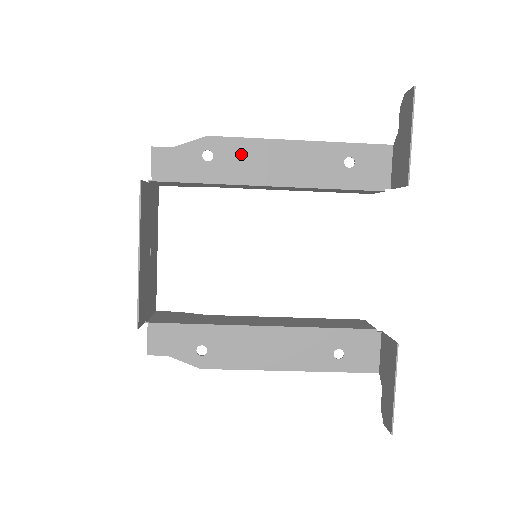
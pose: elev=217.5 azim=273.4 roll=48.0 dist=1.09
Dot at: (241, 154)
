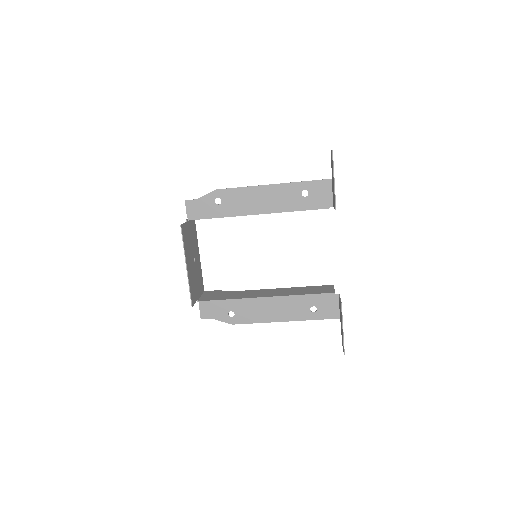
Dot at: (238, 198)
